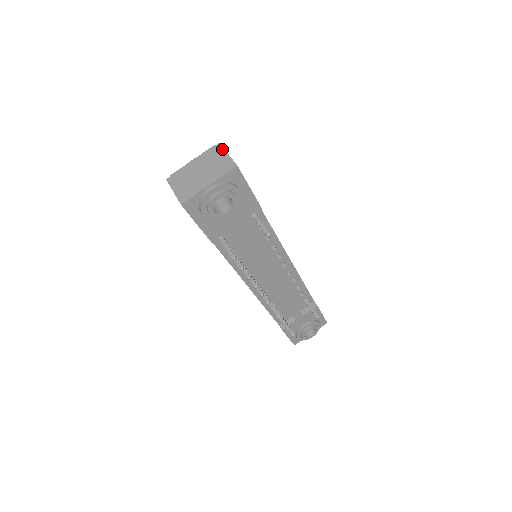
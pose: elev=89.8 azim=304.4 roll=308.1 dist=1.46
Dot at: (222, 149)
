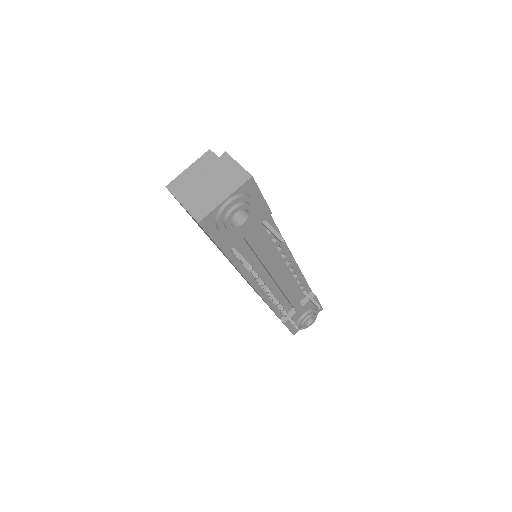
Dot at: (231, 158)
